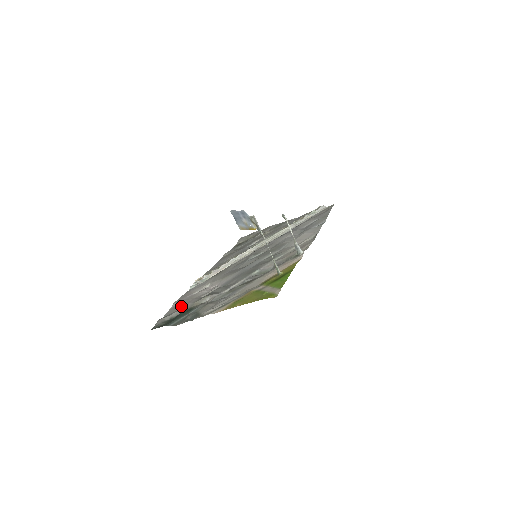
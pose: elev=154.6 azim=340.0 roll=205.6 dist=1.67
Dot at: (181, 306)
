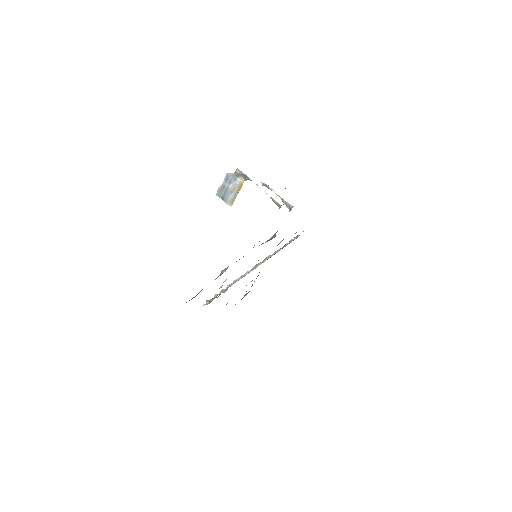
Dot at: occluded
